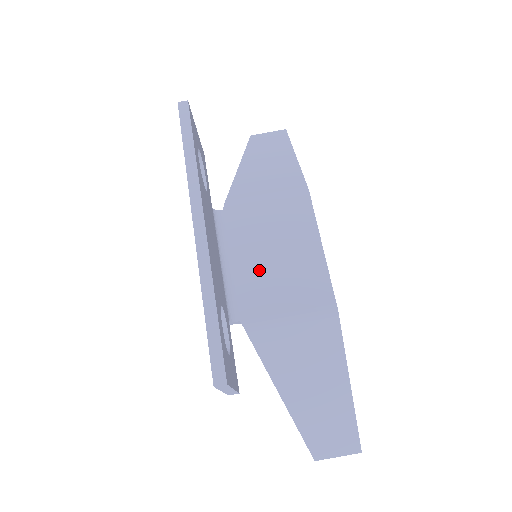
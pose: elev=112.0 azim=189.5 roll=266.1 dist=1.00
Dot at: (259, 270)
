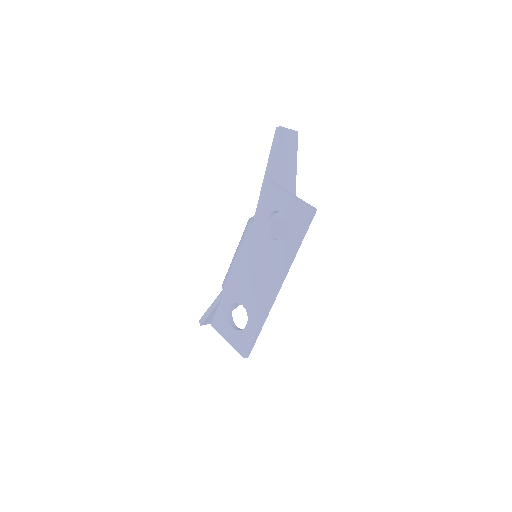
Dot at: occluded
